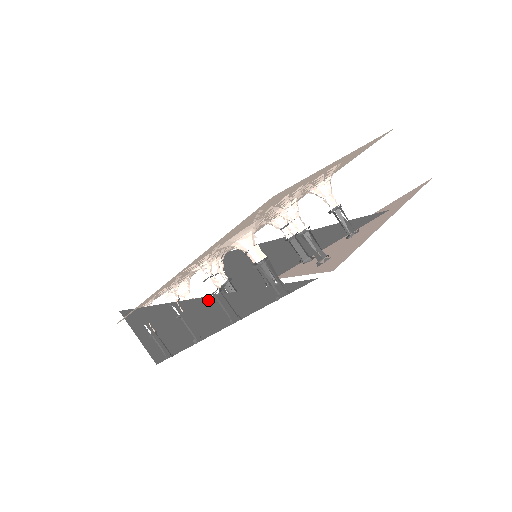
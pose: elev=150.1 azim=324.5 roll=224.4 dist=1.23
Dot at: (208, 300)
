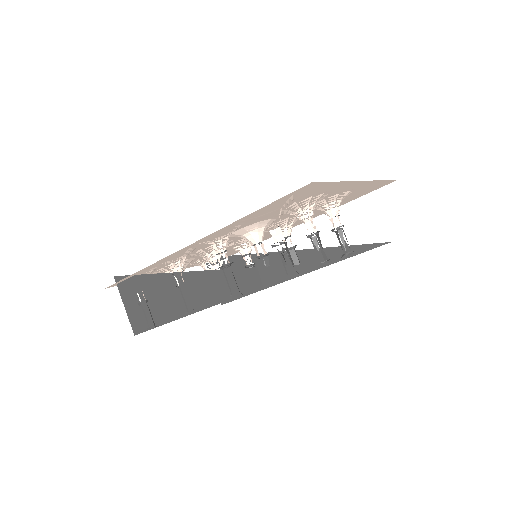
Dot at: (214, 273)
